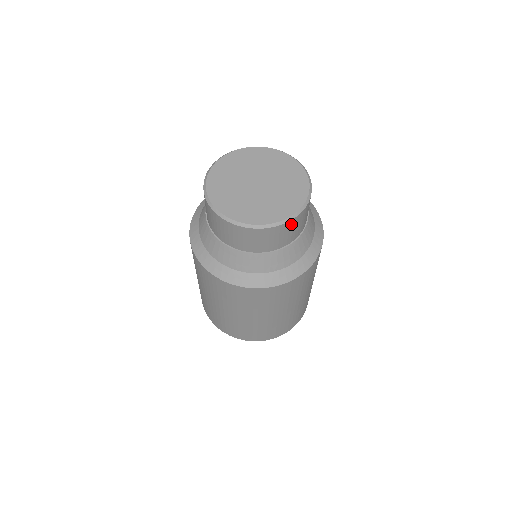
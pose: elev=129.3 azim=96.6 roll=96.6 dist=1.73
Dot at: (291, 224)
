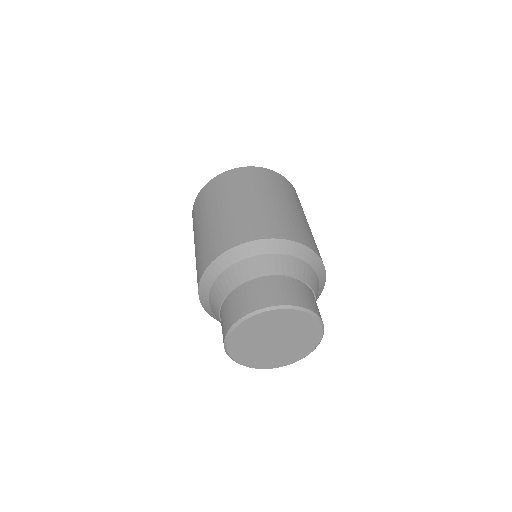
Dot at: occluded
